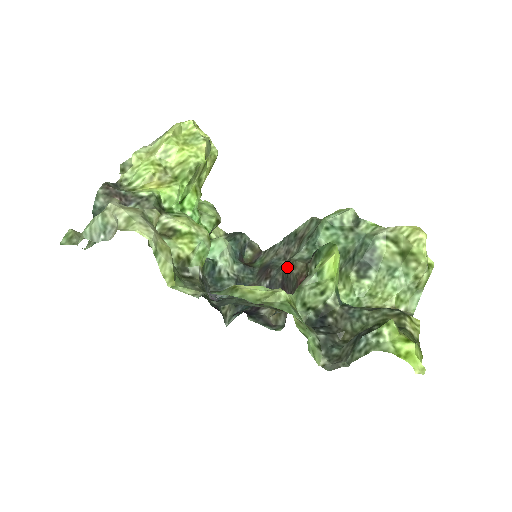
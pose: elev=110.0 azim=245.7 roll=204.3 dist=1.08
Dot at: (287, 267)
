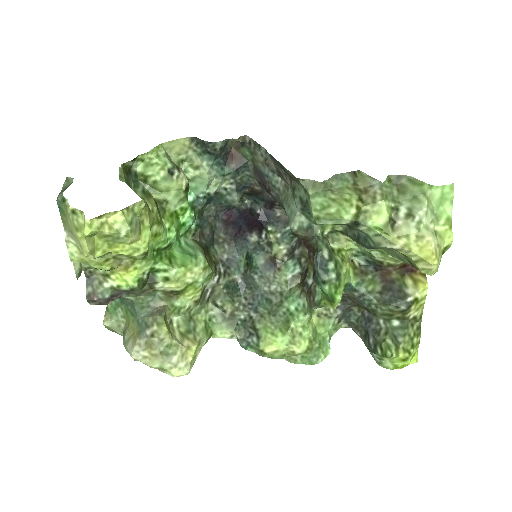
Dot at: (288, 218)
